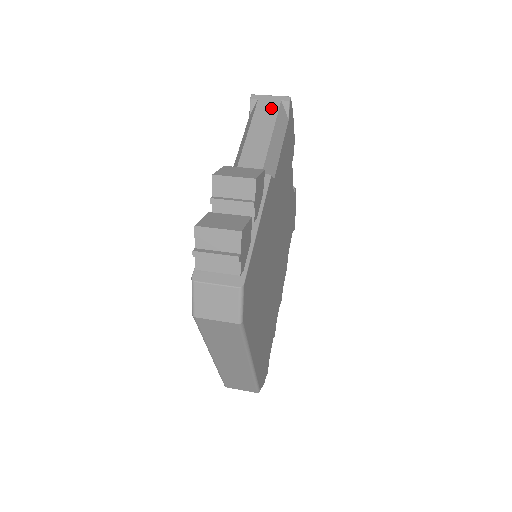
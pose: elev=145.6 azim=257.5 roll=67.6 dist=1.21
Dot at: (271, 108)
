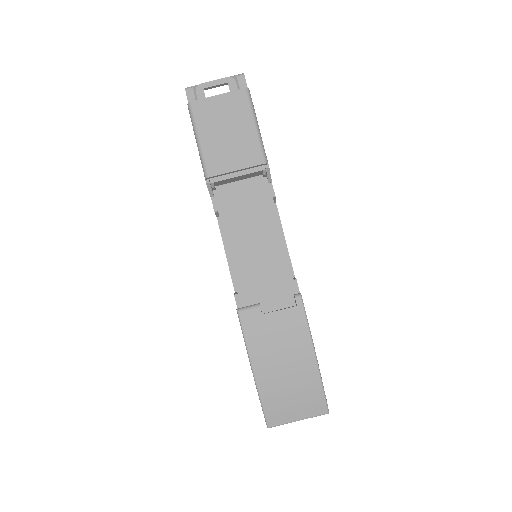
Dot at: occluded
